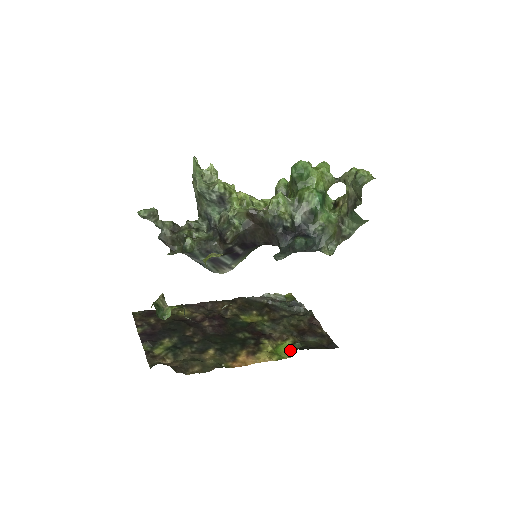
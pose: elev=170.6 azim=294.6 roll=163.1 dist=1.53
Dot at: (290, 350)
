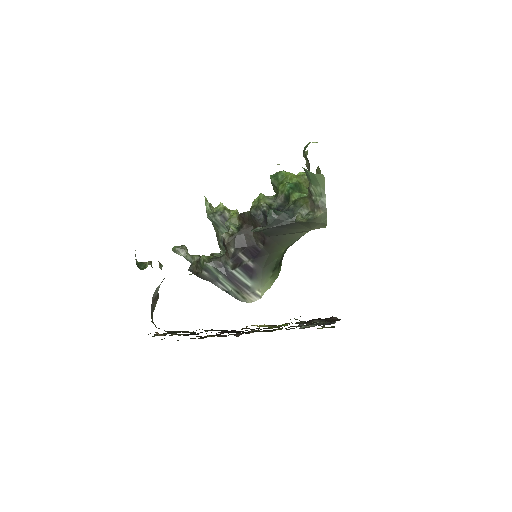
Dot at: (285, 325)
